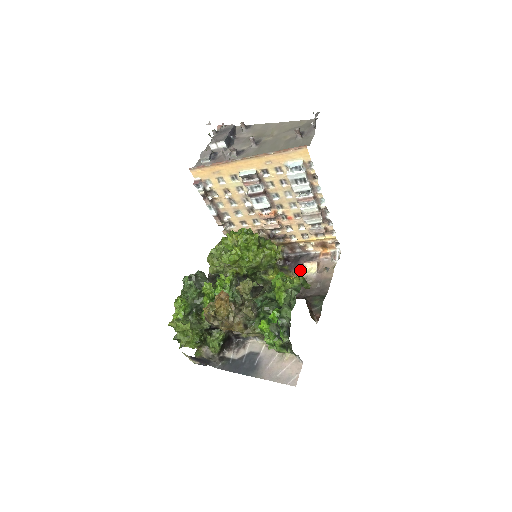
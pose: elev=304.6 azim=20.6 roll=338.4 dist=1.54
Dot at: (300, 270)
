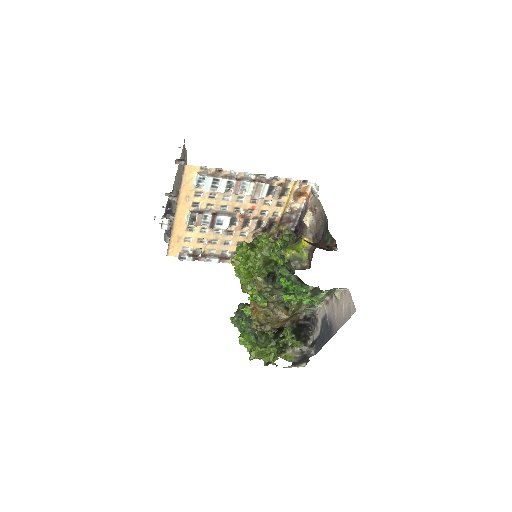
Dot at: (306, 227)
